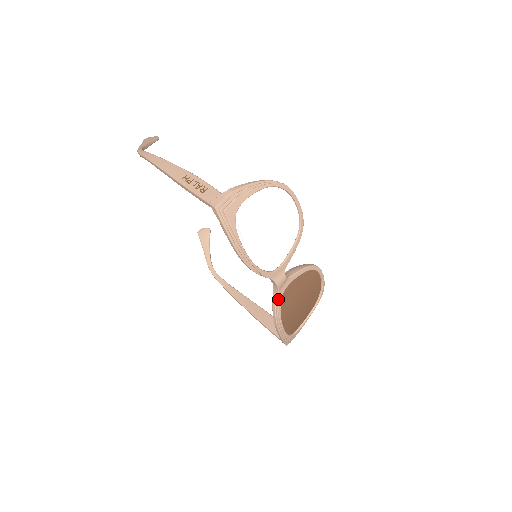
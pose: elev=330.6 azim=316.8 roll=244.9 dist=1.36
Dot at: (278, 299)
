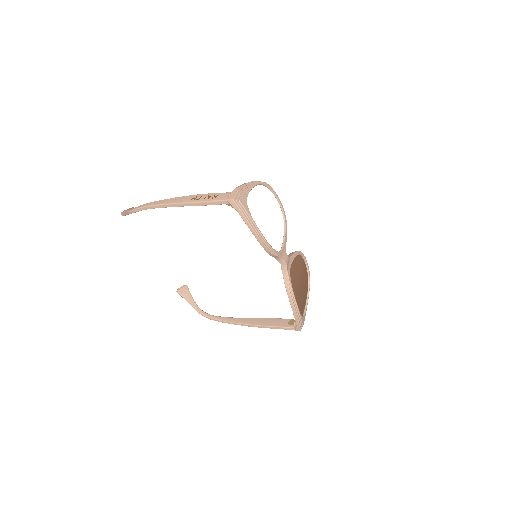
Dot at: (288, 277)
